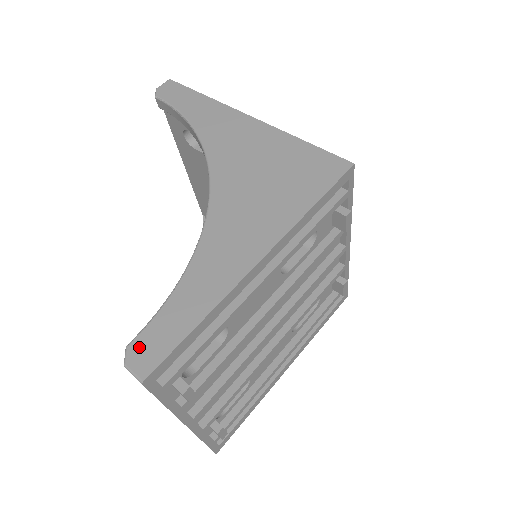
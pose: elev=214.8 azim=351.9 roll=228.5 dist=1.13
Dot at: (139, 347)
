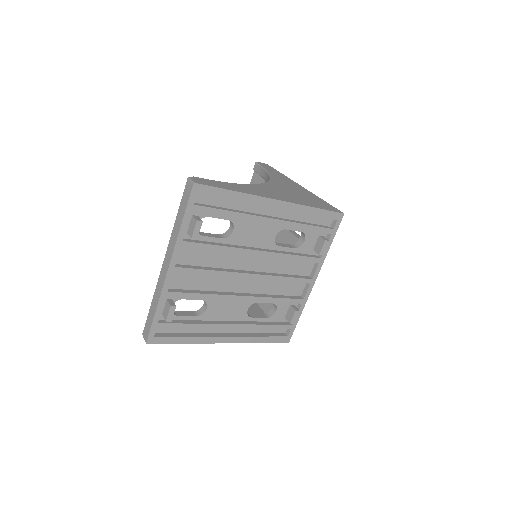
Dot at: (200, 179)
